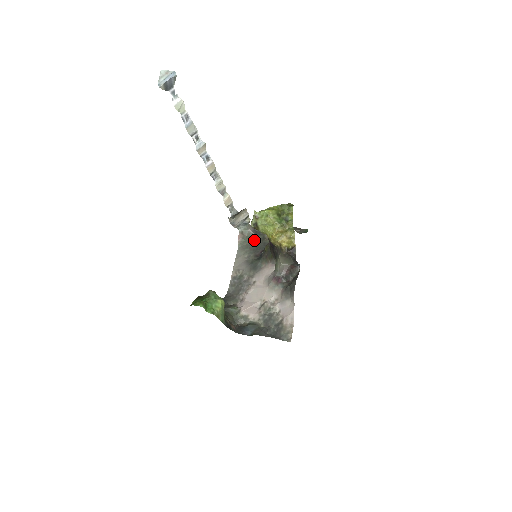
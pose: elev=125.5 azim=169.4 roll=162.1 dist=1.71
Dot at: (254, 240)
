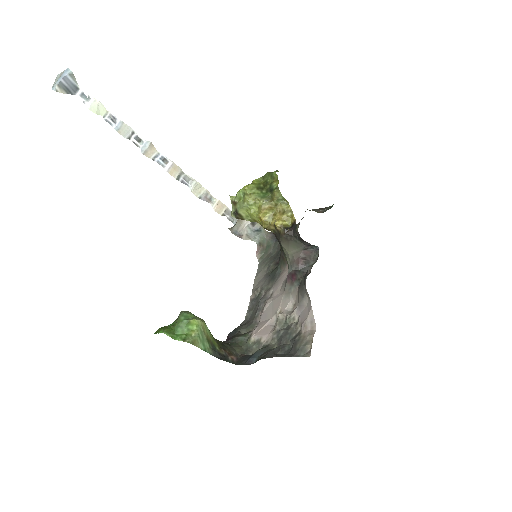
Dot at: (275, 247)
